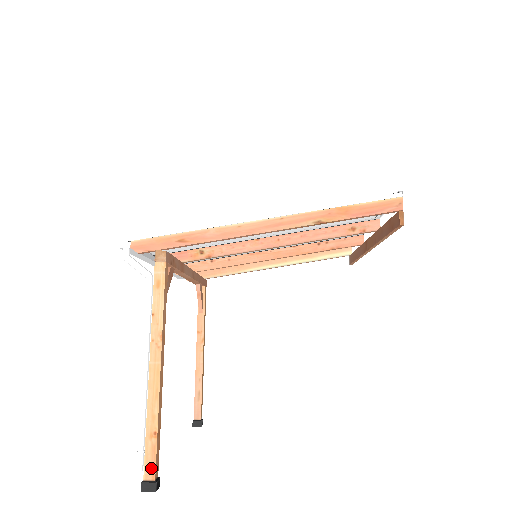
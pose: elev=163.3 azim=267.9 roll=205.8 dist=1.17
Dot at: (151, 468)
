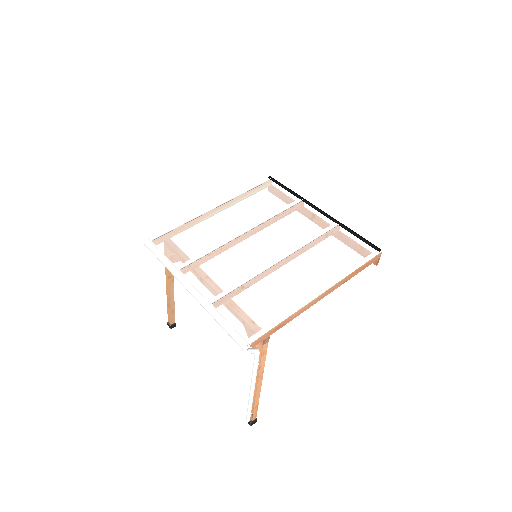
Dot at: (255, 417)
